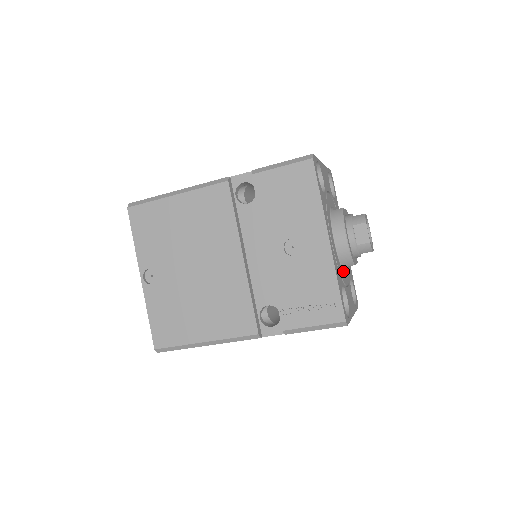
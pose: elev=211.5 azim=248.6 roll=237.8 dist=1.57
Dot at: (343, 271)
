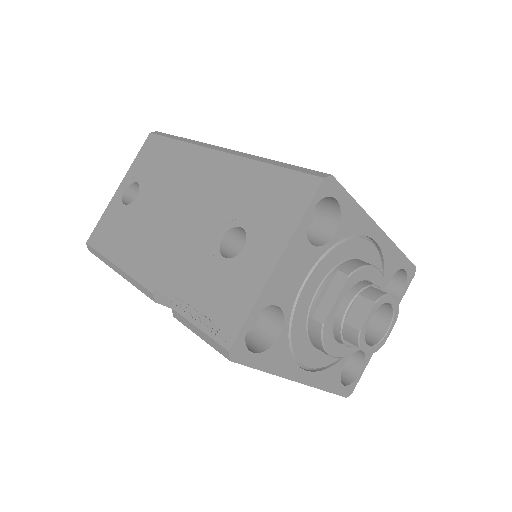
Dot at: occluded
